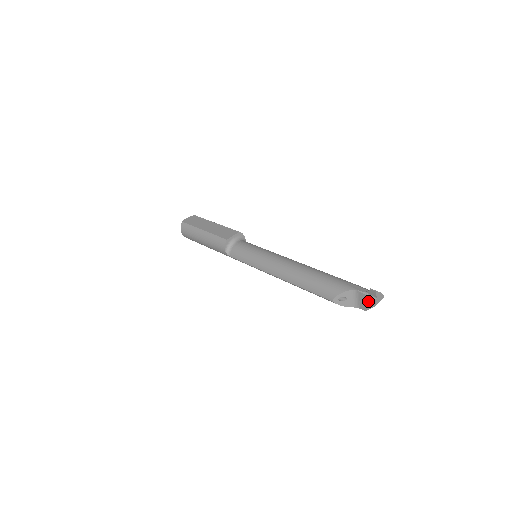
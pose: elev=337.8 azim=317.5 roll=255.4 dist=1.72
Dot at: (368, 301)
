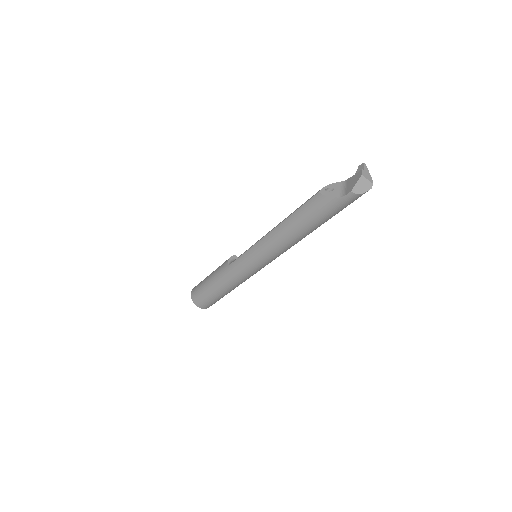
Dot at: (355, 178)
